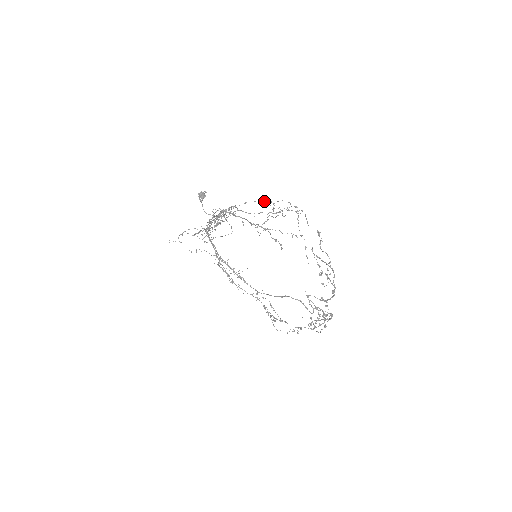
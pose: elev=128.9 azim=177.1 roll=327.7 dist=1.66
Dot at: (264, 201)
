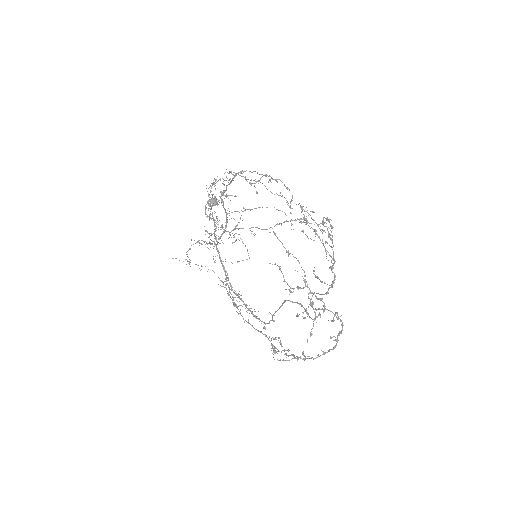
Dot at: (279, 210)
